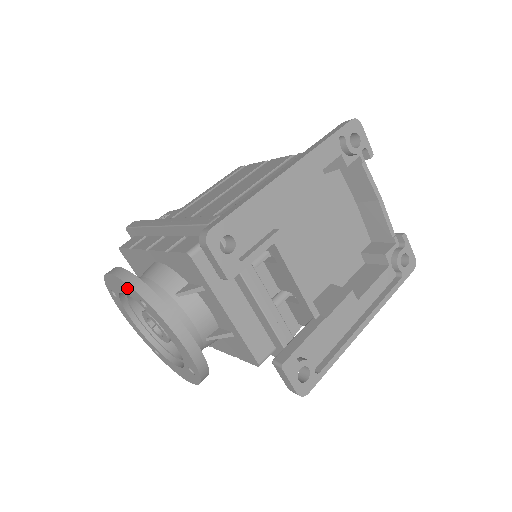
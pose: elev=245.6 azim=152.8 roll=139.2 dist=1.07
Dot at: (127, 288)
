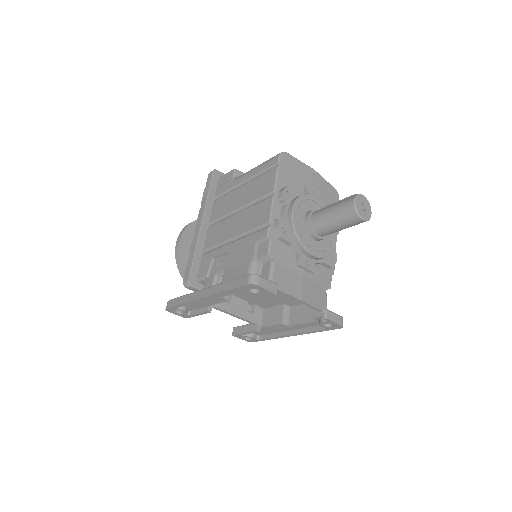
Dot at: occluded
